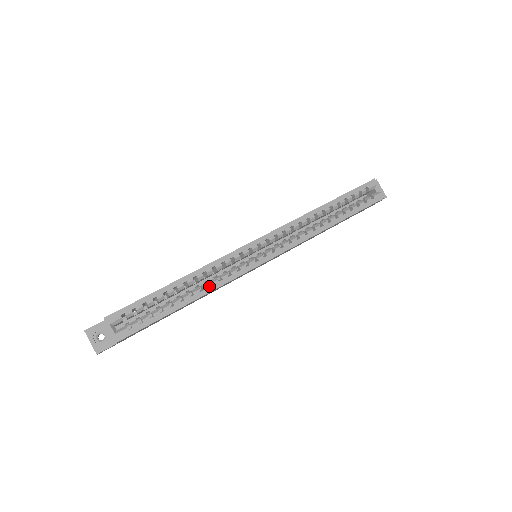
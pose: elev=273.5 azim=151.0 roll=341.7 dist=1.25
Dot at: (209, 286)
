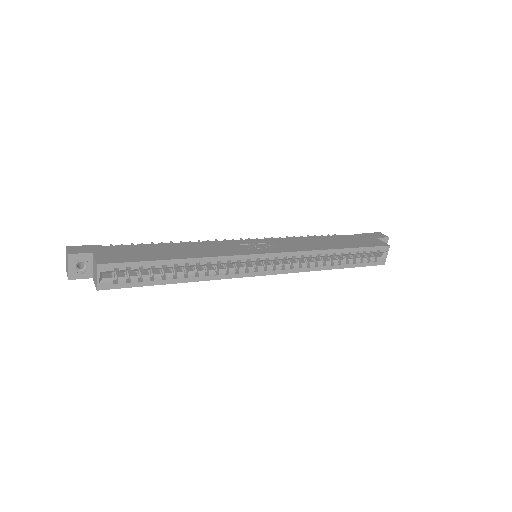
Dot at: (205, 276)
